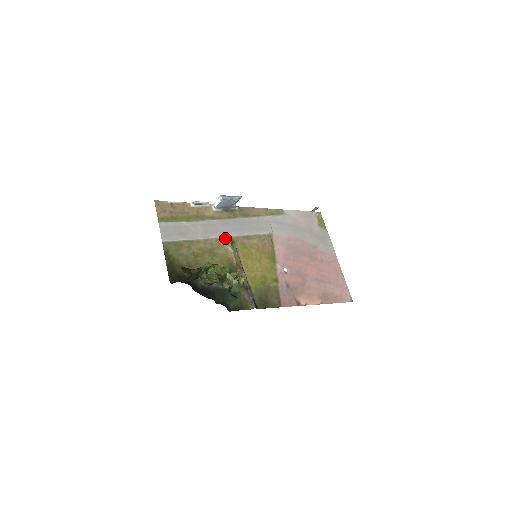
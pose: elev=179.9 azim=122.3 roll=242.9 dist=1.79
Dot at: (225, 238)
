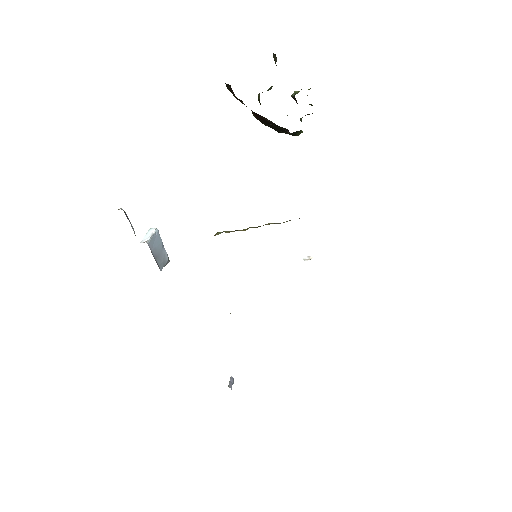
Dot at: occluded
